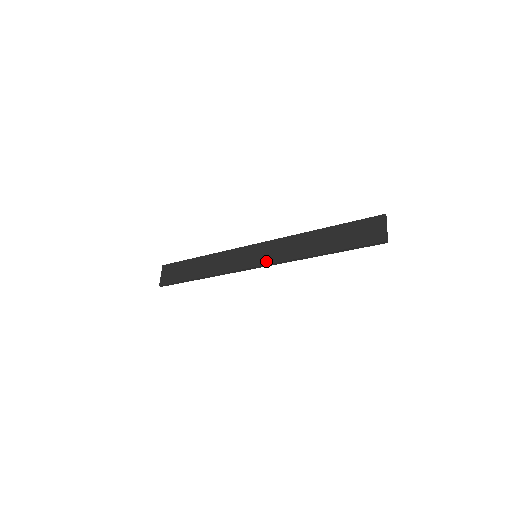
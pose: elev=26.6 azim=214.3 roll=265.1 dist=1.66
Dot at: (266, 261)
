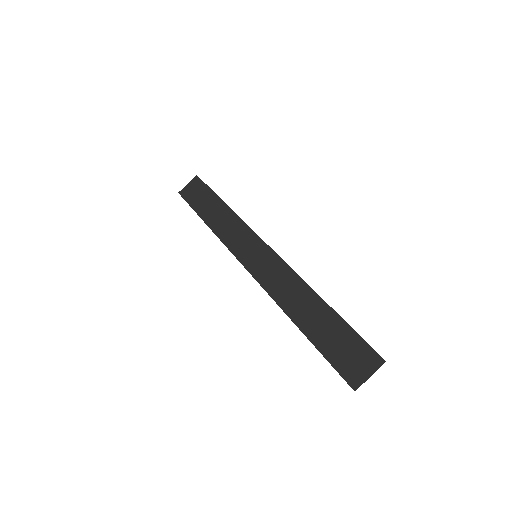
Dot at: (255, 272)
